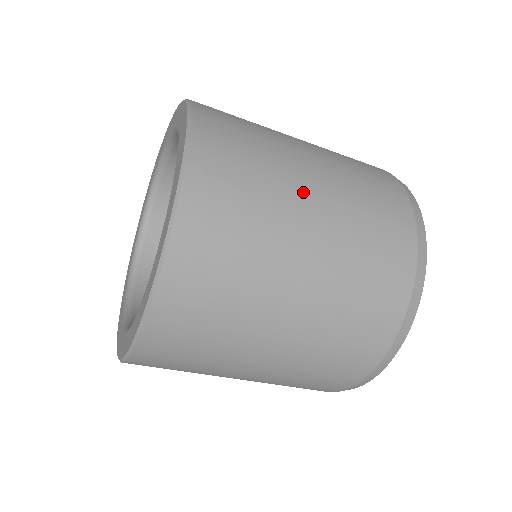
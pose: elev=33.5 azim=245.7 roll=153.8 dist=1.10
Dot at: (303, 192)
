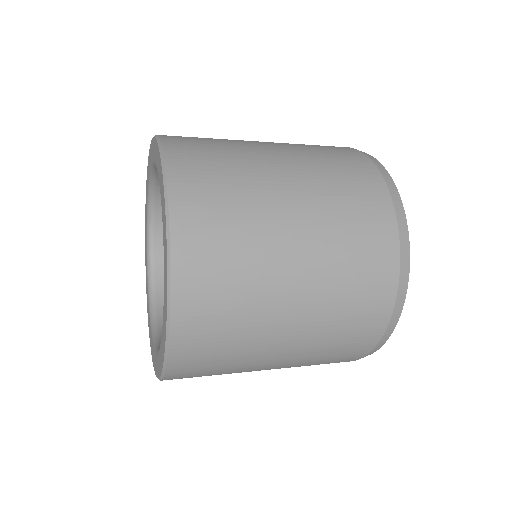
Dot at: (284, 234)
